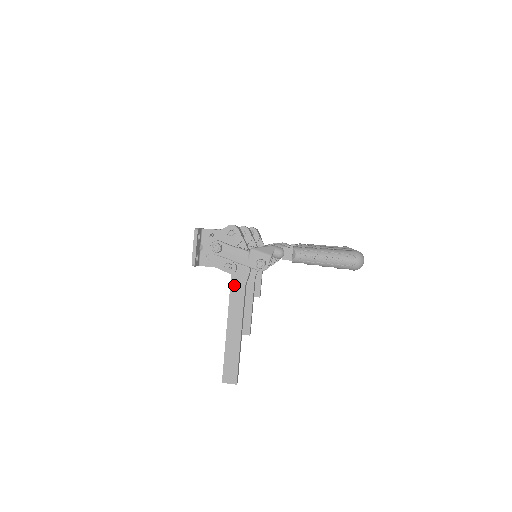
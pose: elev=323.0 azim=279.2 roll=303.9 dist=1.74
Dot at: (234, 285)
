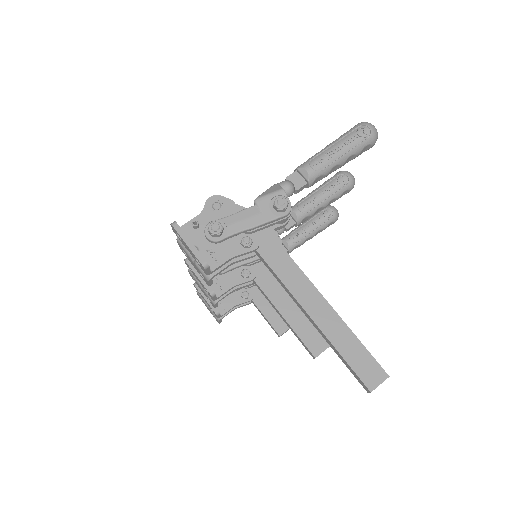
Dot at: (272, 260)
